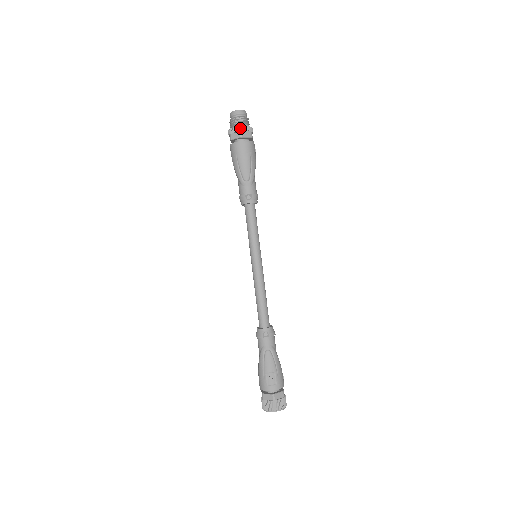
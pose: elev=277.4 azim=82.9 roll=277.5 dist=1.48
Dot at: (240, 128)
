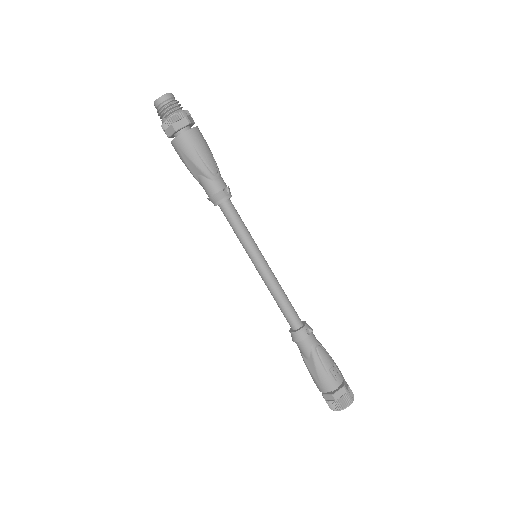
Dot at: (184, 113)
